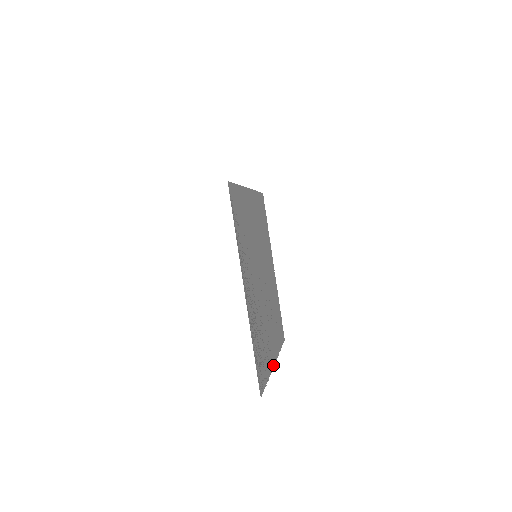
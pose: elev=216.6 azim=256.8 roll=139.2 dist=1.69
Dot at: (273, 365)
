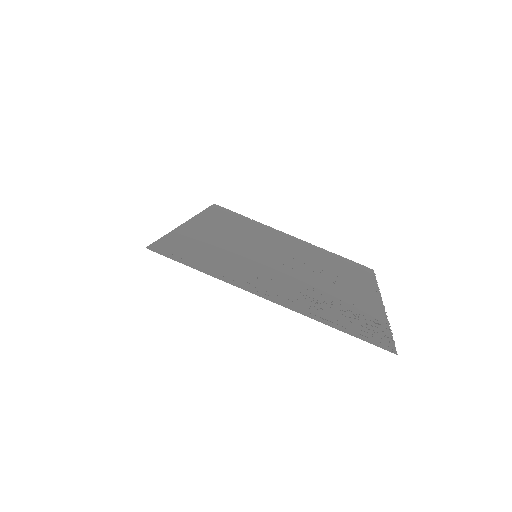
Dot at: (382, 307)
